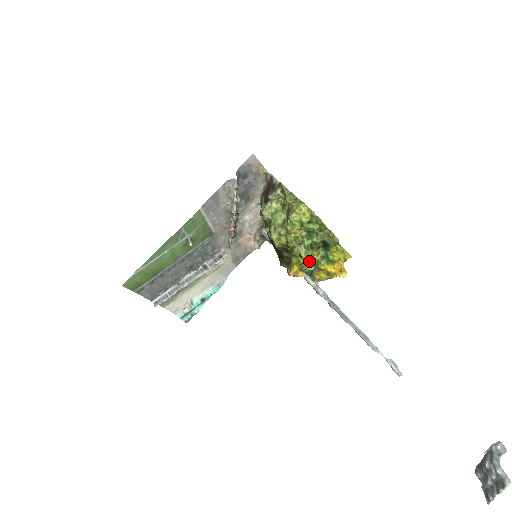
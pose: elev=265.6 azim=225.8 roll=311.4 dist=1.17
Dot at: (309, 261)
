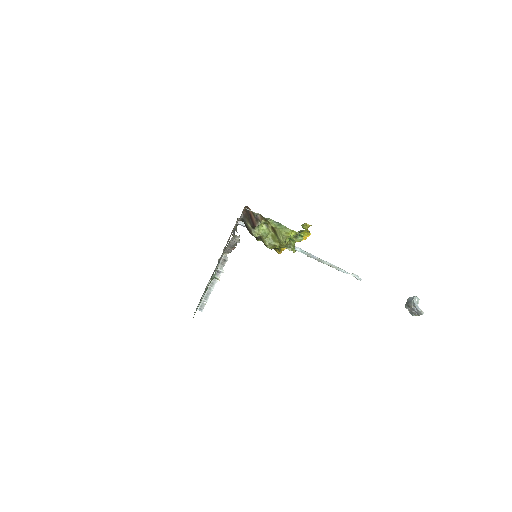
Dot at: occluded
